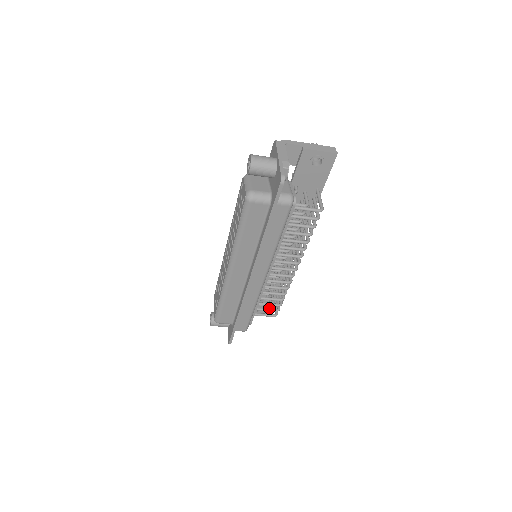
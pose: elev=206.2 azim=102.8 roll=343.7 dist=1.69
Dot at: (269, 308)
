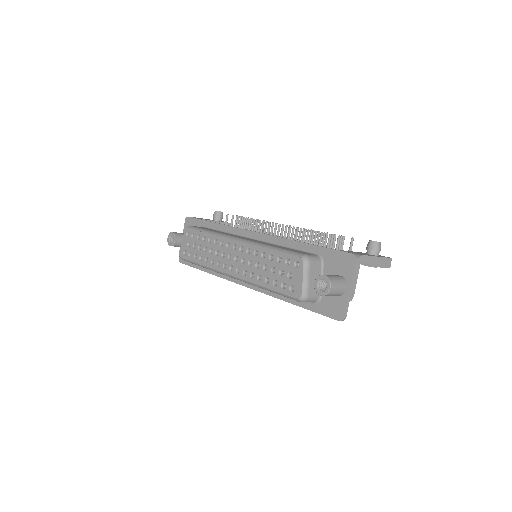
Dot at: occluded
